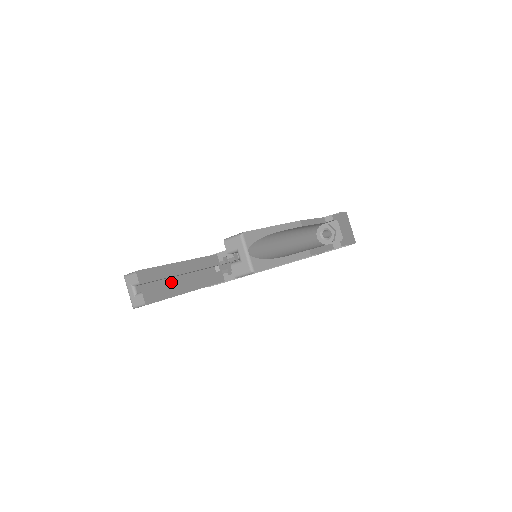
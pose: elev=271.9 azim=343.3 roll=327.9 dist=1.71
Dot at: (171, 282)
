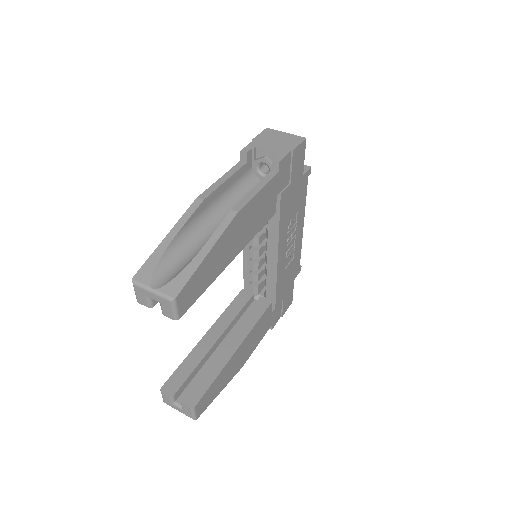
Dot at: occluded
